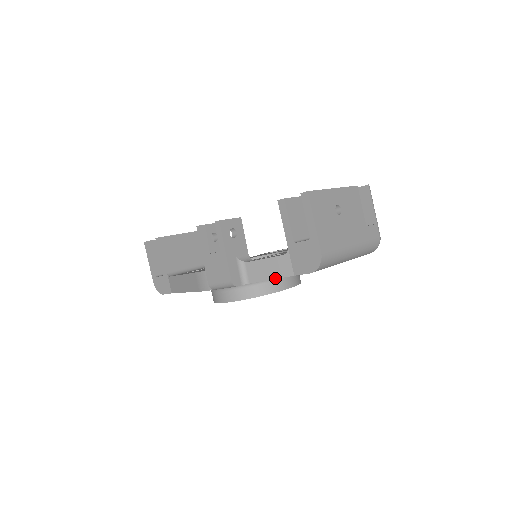
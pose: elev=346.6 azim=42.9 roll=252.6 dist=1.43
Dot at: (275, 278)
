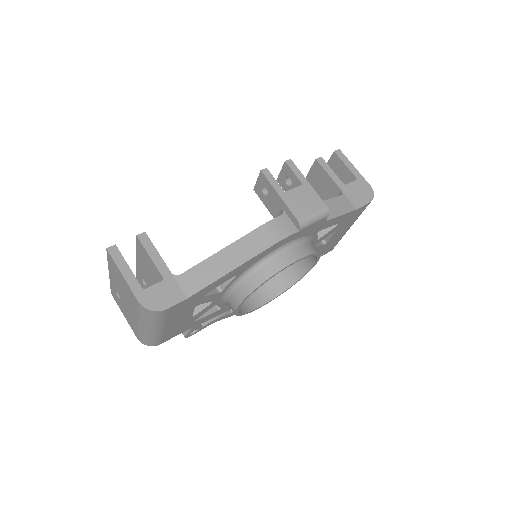
Dot at: (345, 213)
